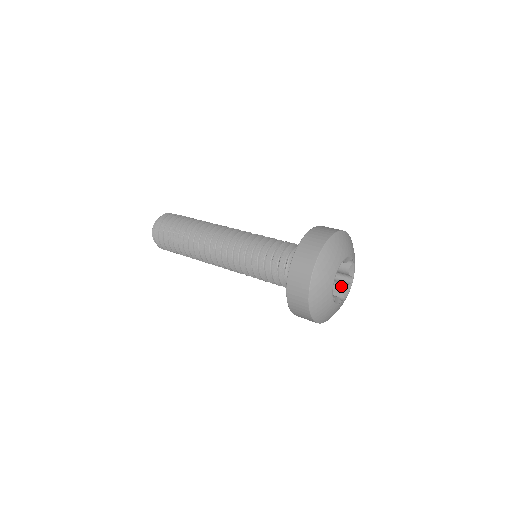
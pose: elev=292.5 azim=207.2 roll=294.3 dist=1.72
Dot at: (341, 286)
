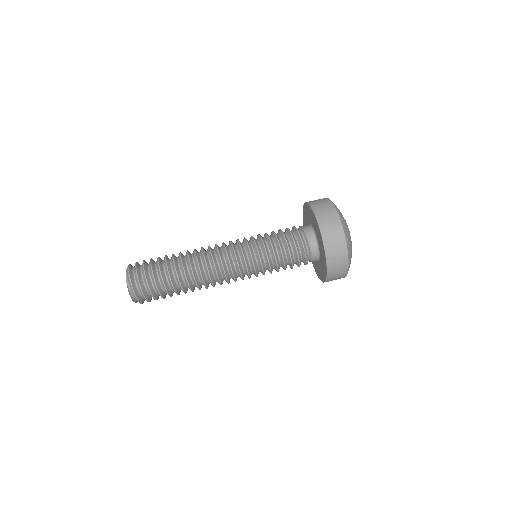
Dot at: occluded
